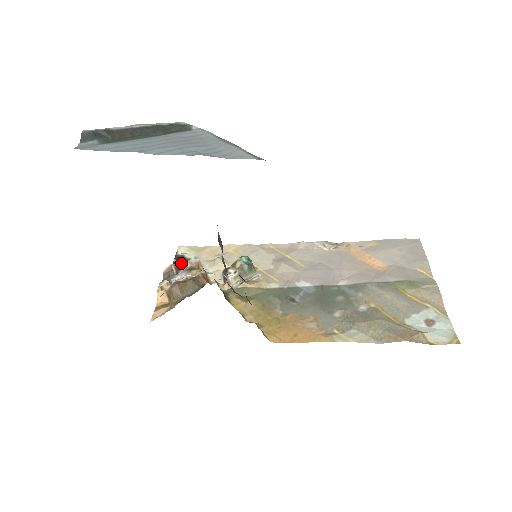
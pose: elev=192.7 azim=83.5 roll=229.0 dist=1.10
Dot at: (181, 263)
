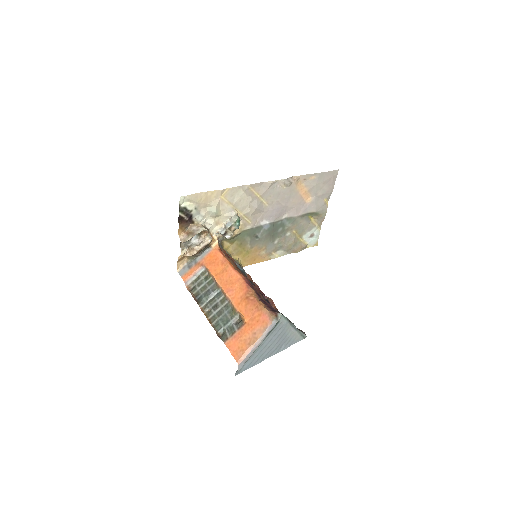
Dot at: occluded
